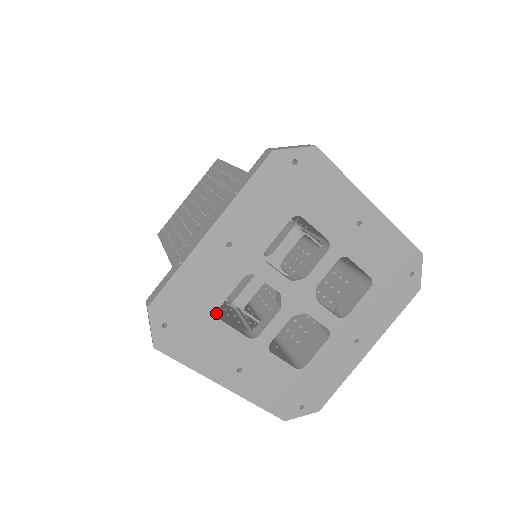
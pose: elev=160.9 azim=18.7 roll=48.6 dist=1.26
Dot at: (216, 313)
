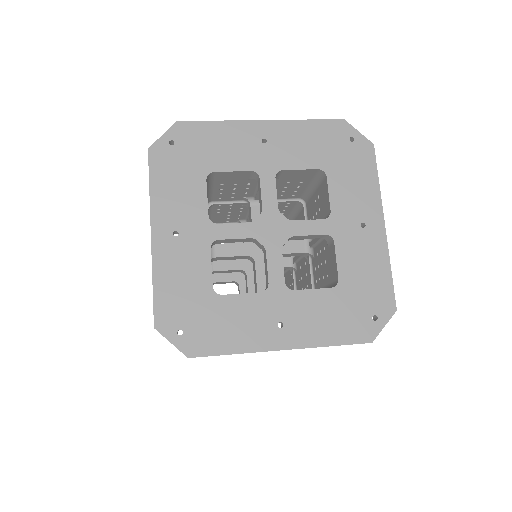
Dot at: (209, 173)
